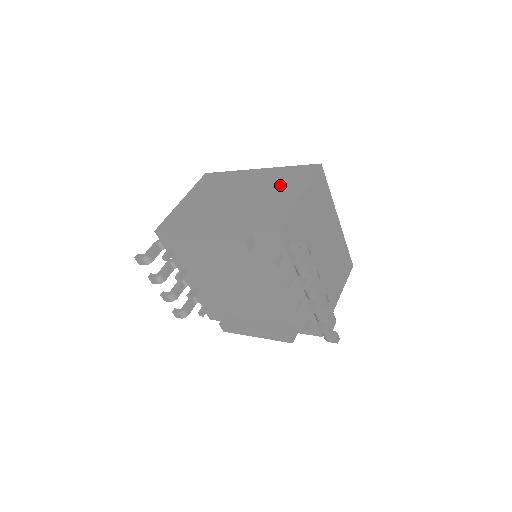
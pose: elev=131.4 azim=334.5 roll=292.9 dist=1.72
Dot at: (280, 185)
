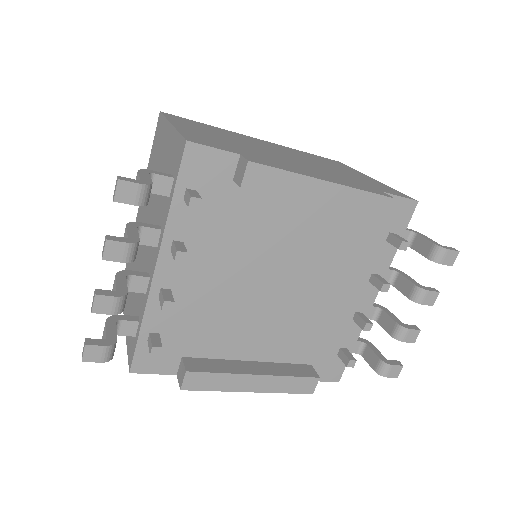
Dot at: (326, 162)
